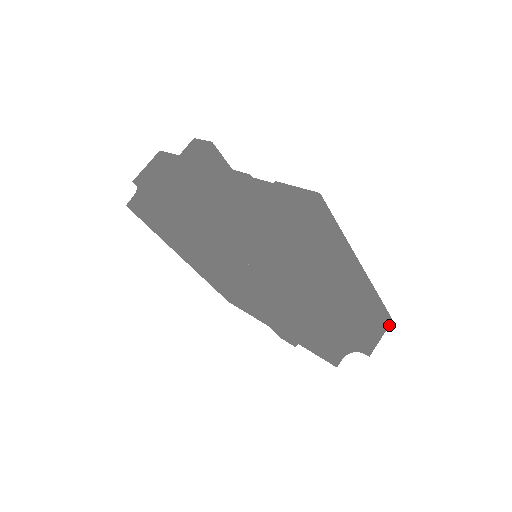
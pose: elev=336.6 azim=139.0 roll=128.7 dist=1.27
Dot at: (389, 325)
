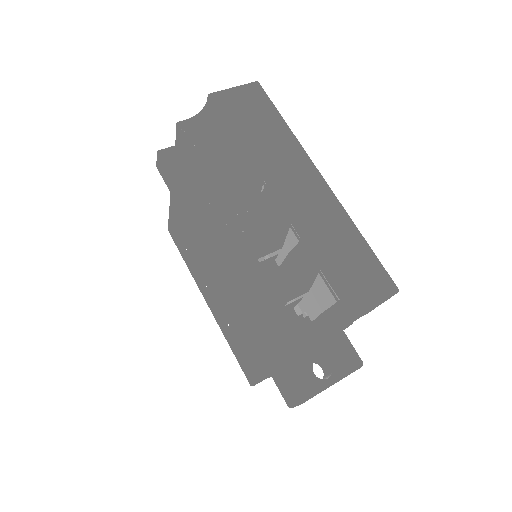
Dot at: (391, 293)
